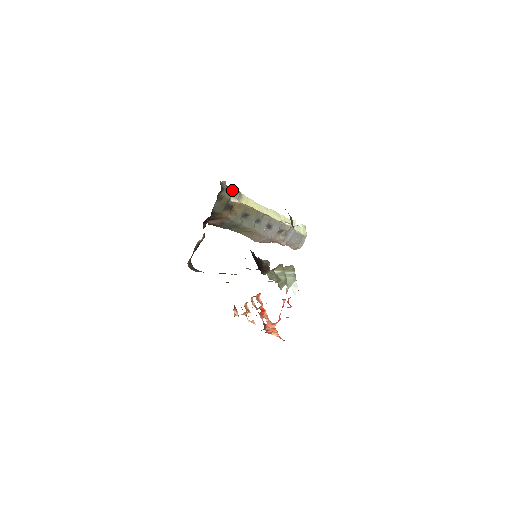
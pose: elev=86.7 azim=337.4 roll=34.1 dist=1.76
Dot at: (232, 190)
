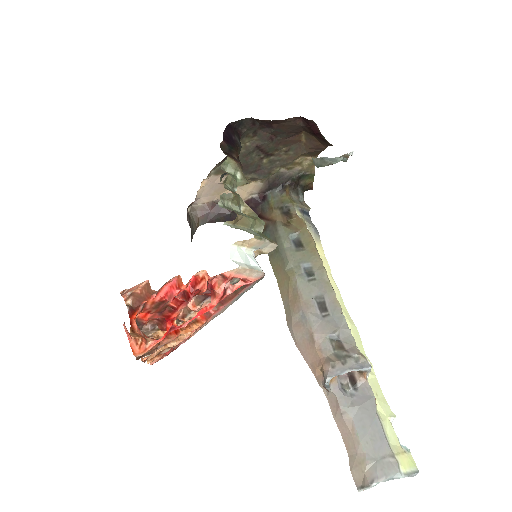
Dot at: (310, 221)
